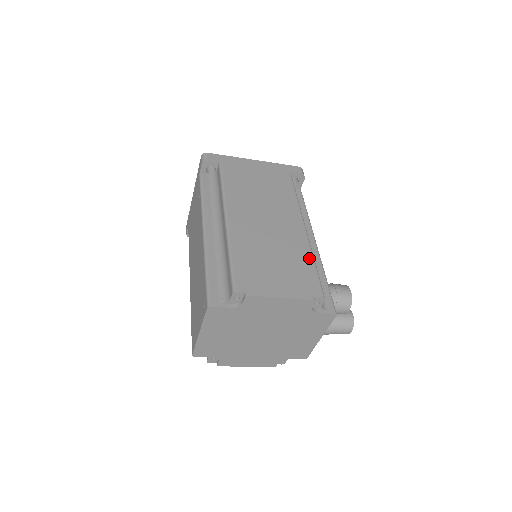
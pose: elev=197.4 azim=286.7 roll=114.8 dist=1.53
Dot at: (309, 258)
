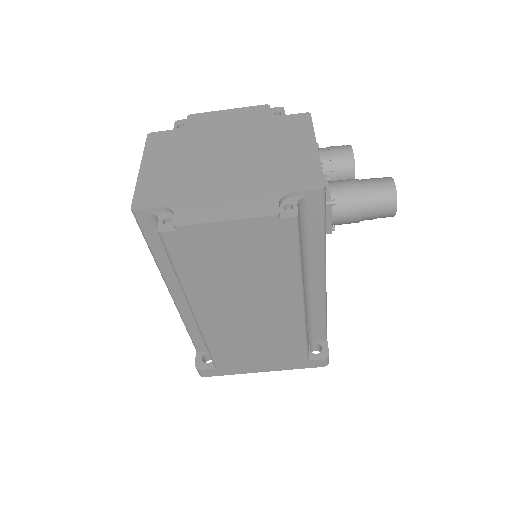
Dot at: occluded
